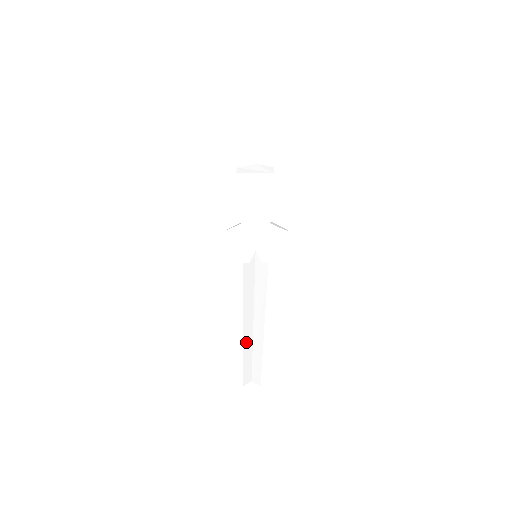
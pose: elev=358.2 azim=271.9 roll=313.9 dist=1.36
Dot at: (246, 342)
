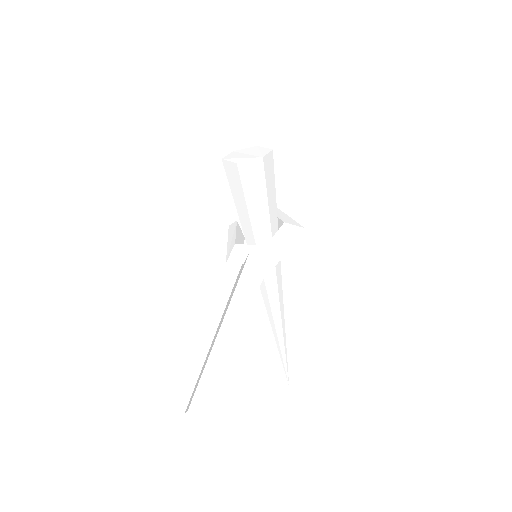
Dot at: (205, 360)
